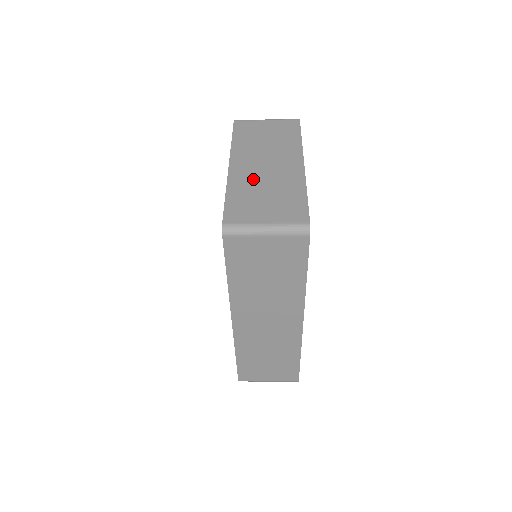
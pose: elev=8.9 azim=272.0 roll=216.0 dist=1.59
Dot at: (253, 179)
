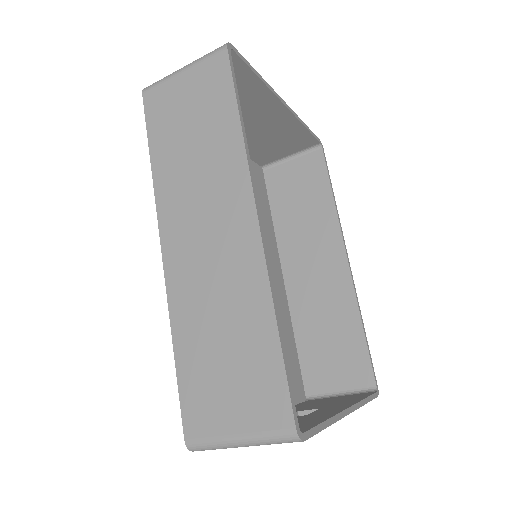
Dot at: occluded
